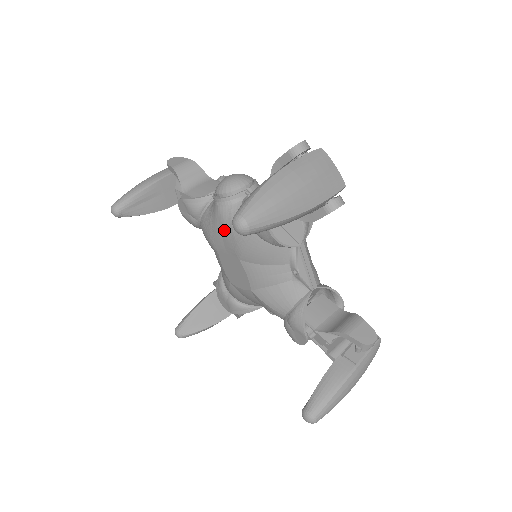
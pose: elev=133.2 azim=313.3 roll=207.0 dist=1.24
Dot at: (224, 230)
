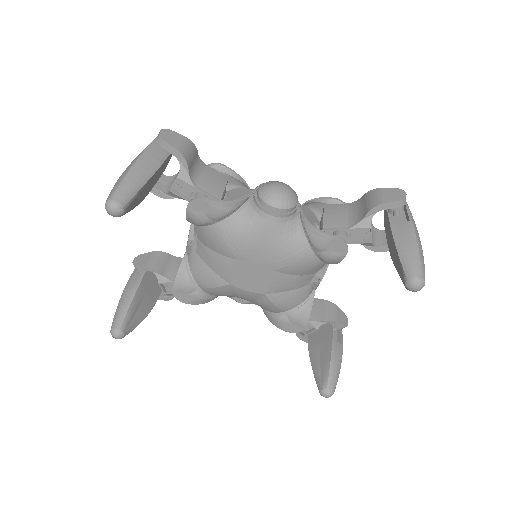
Dot at: (271, 244)
